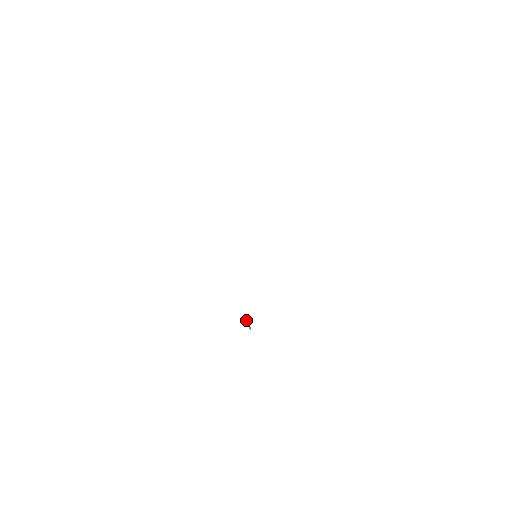
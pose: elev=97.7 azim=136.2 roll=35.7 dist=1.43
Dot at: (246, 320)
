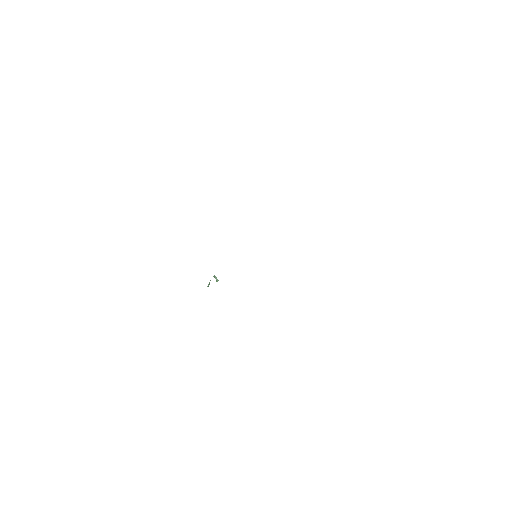
Dot at: (216, 277)
